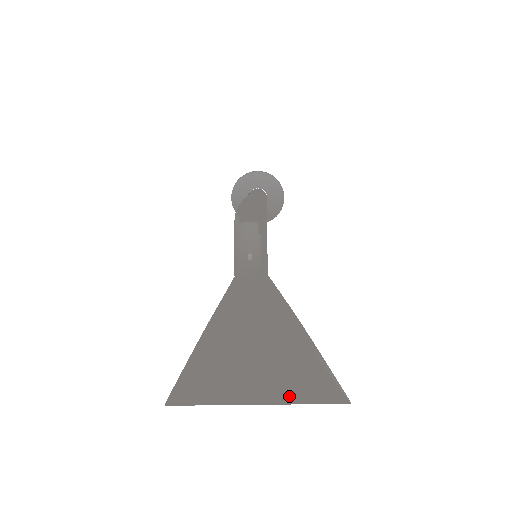
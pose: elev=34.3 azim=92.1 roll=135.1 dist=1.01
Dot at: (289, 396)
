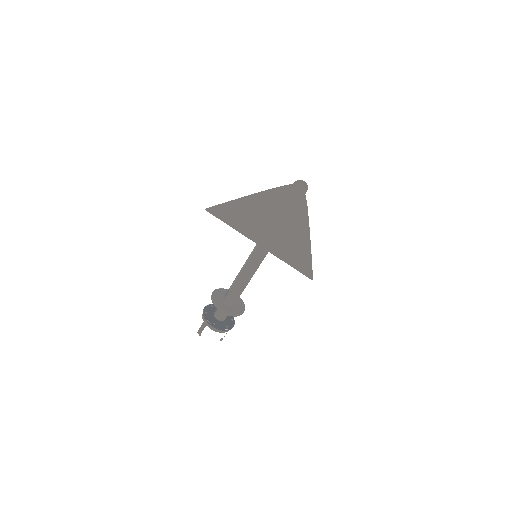
Dot at: (281, 250)
